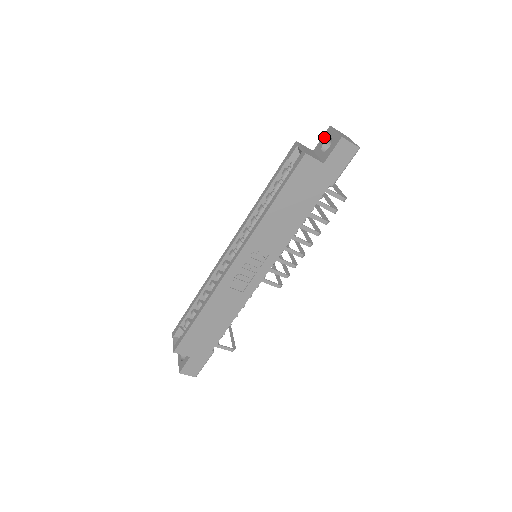
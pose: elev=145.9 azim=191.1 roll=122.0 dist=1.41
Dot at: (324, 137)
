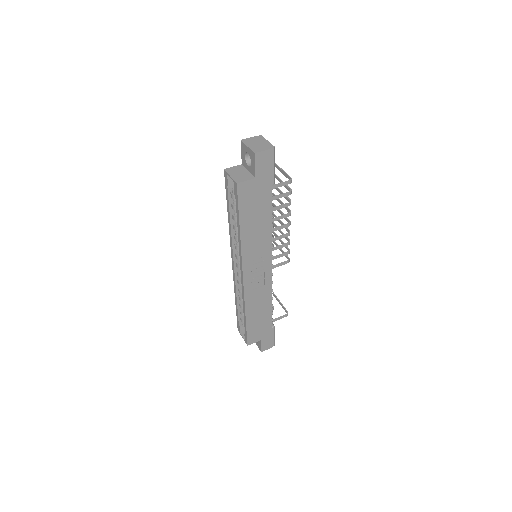
Dot at: (242, 152)
